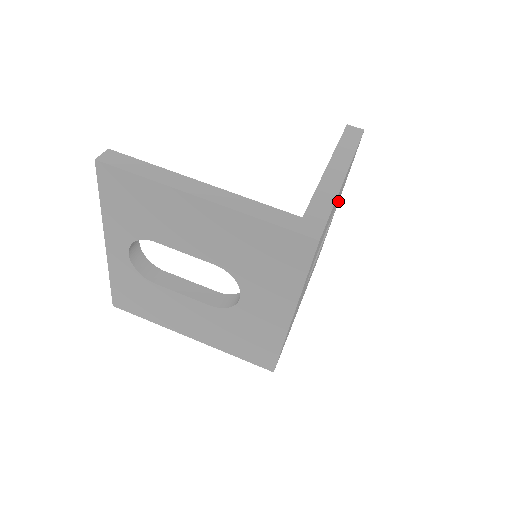
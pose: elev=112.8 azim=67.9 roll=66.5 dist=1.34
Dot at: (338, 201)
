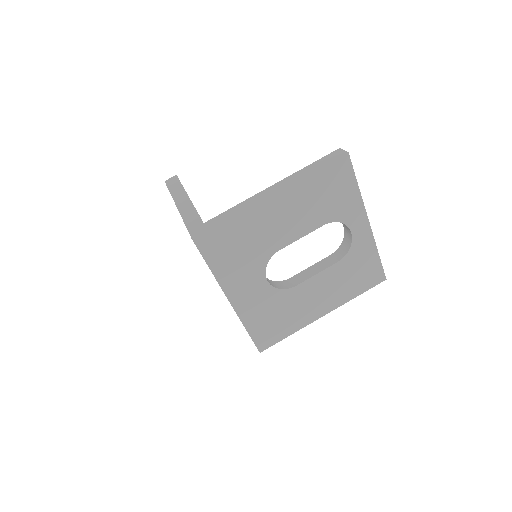
Dot at: (355, 221)
